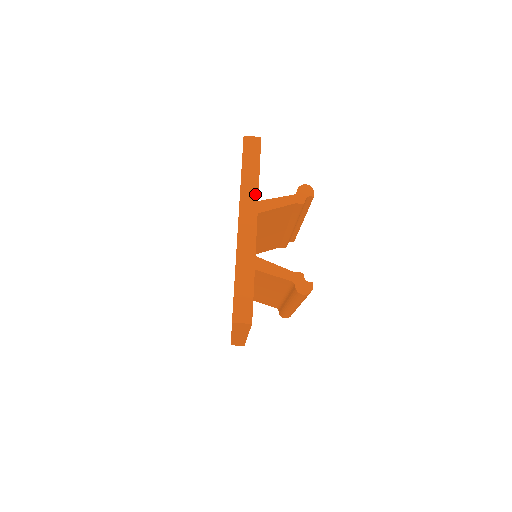
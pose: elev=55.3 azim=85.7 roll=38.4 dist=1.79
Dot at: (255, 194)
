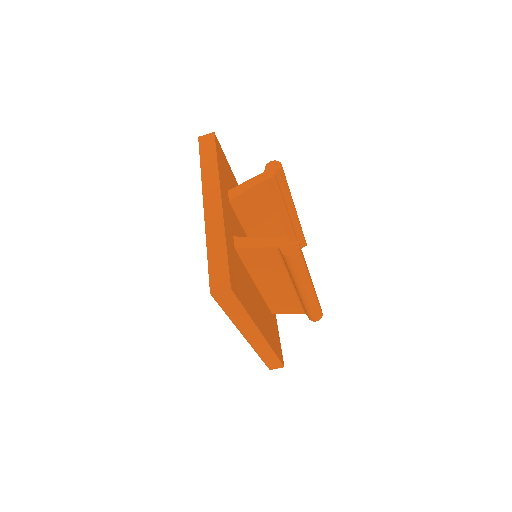
Dot at: (216, 177)
